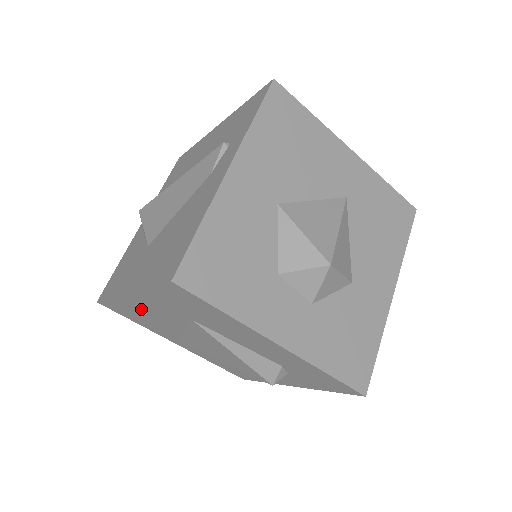
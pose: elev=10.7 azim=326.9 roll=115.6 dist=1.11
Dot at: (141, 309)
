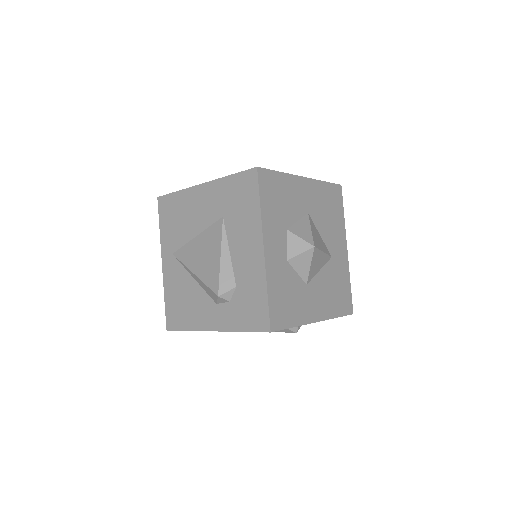
Dot at: (191, 205)
